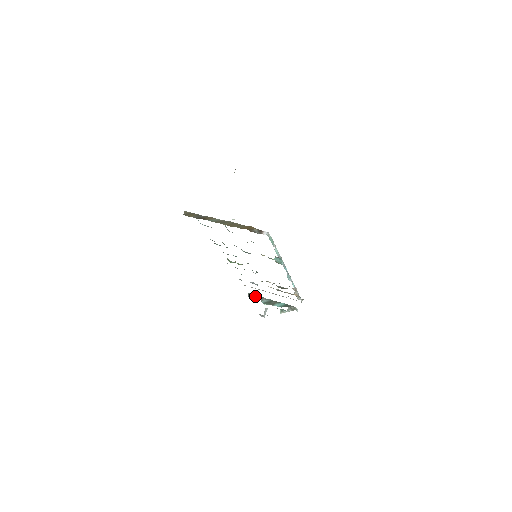
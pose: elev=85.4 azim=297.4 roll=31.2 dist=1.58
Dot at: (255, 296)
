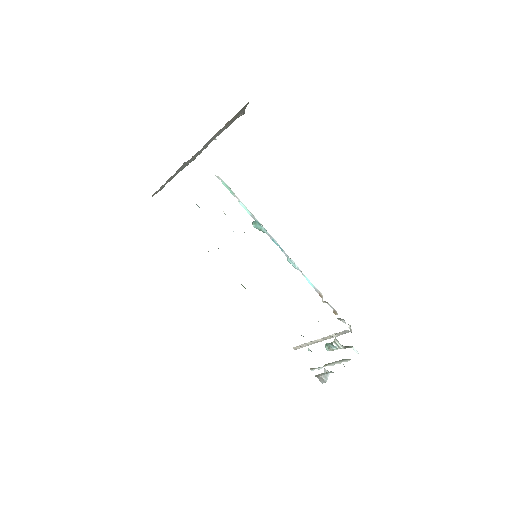
Dot at: occluded
